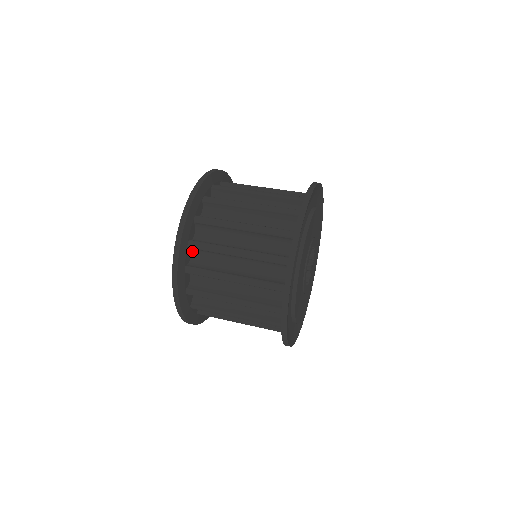
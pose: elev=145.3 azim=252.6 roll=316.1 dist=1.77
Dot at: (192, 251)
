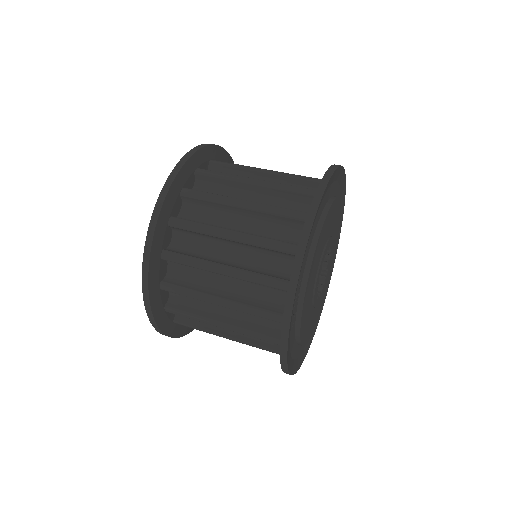
Dot at: occluded
